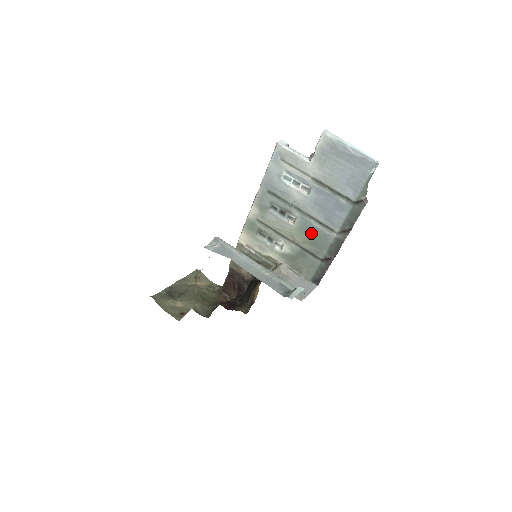
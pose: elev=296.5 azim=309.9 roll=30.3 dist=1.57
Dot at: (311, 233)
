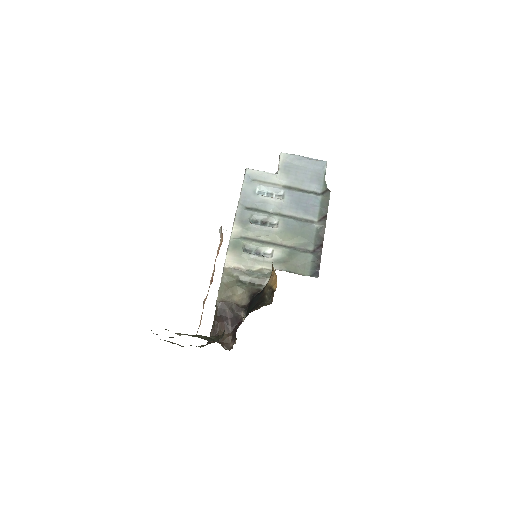
Dot at: (296, 229)
